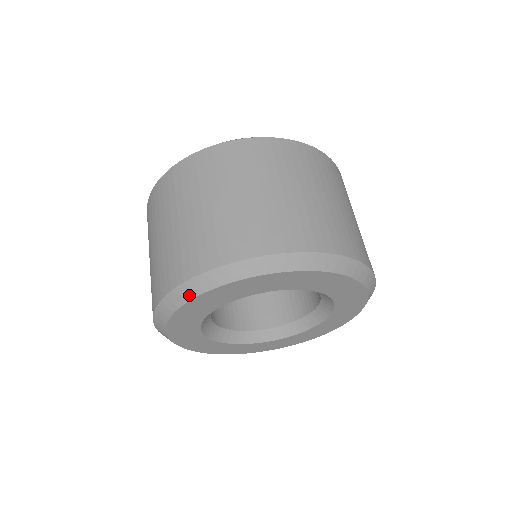
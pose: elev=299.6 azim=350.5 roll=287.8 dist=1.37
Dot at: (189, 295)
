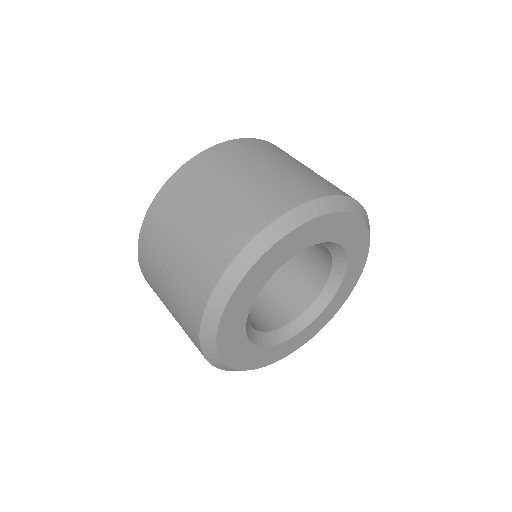
Dot at: (235, 281)
